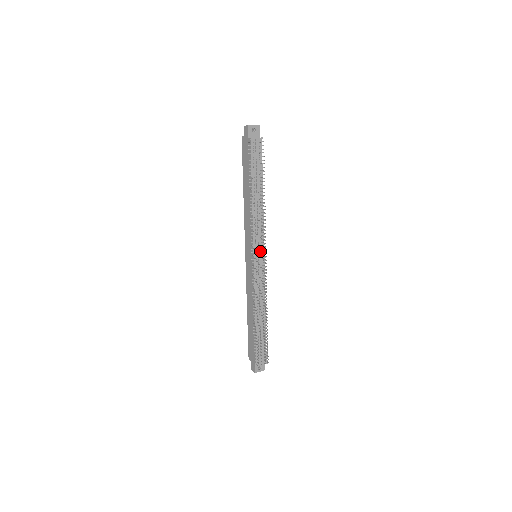
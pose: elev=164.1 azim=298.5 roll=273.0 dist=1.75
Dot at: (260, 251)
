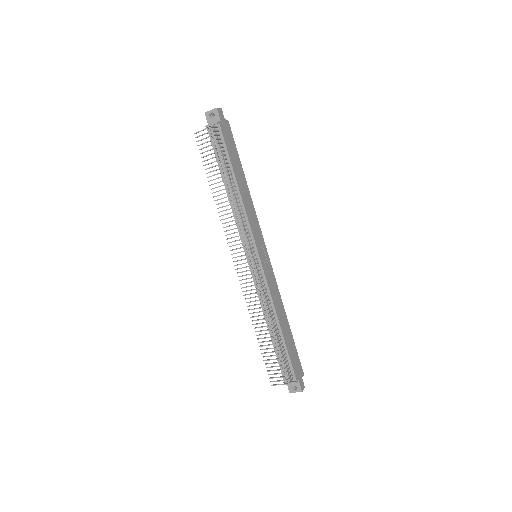
Dot at: occluded
